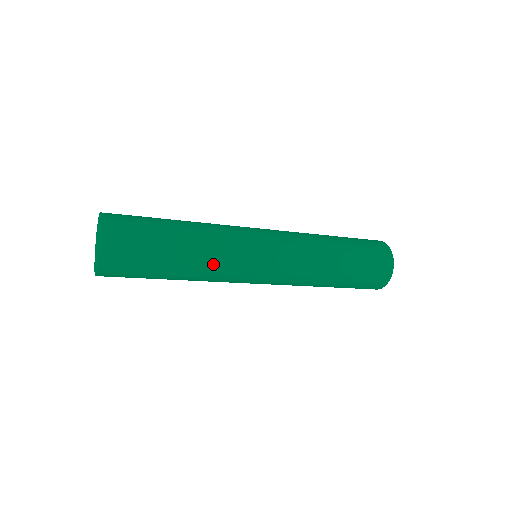
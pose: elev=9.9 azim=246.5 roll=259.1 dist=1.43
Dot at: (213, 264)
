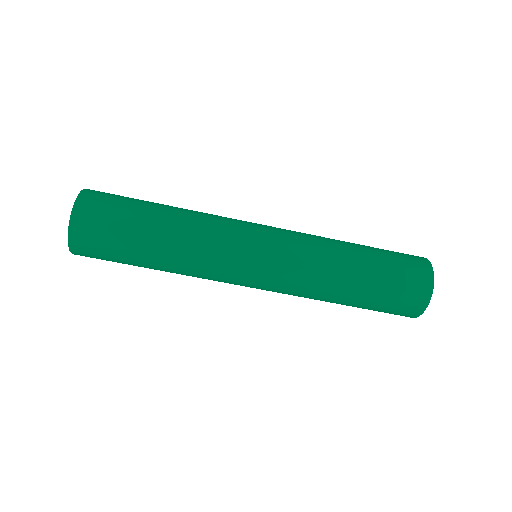
Dot at: (192, 260)
